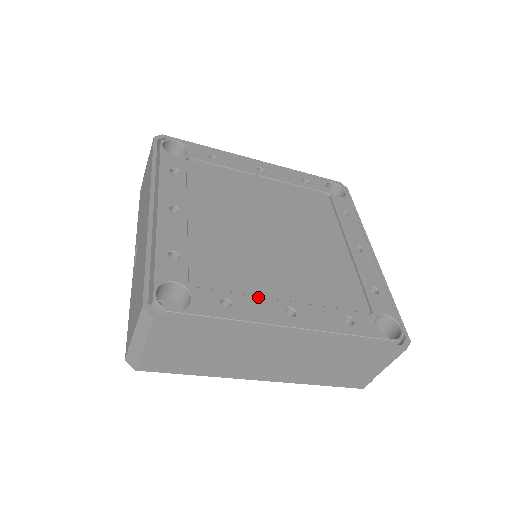
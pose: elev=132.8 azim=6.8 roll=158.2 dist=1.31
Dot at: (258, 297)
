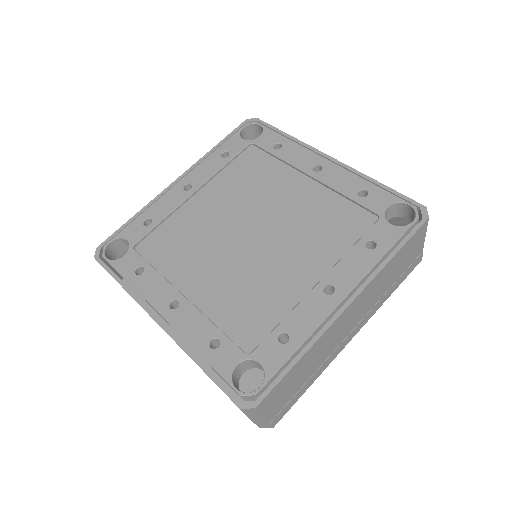
Dot at: (297, 306)
